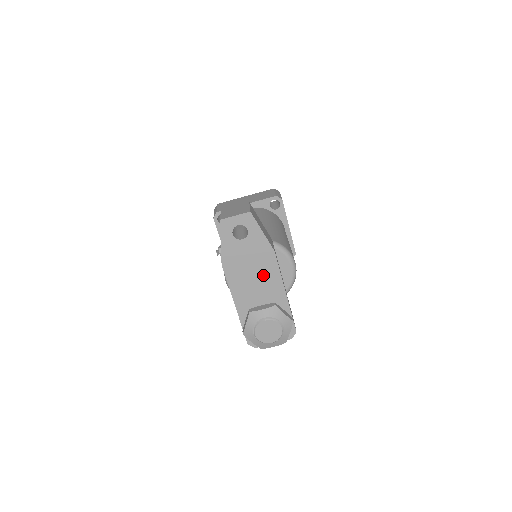
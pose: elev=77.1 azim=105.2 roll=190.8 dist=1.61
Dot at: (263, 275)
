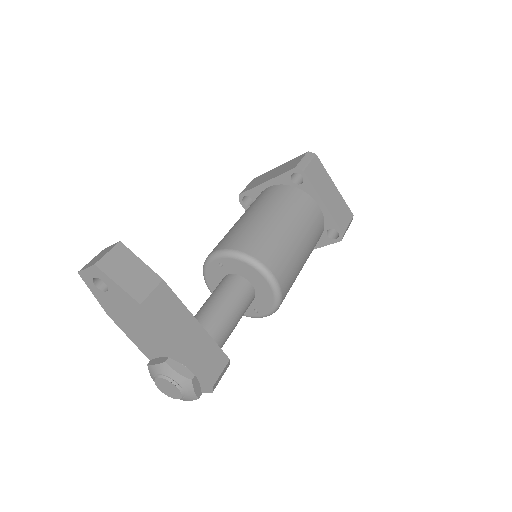
Dot at: (146, 327)
